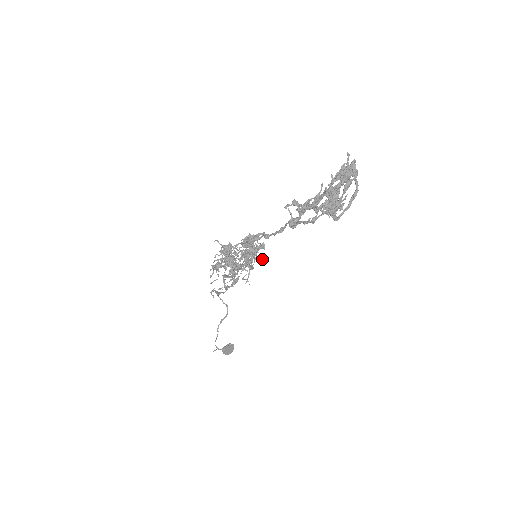
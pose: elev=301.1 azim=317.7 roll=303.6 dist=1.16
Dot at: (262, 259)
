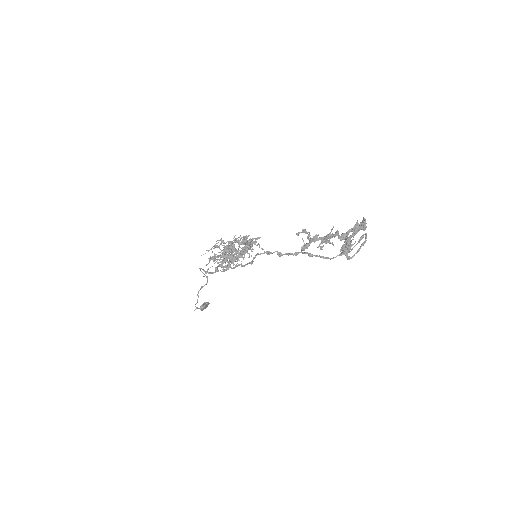
Dot at: occluded
